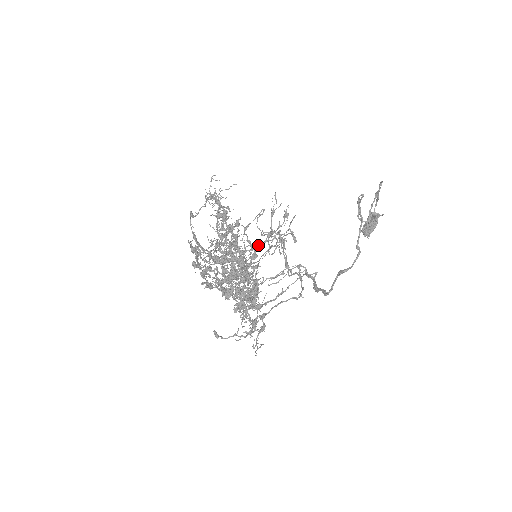
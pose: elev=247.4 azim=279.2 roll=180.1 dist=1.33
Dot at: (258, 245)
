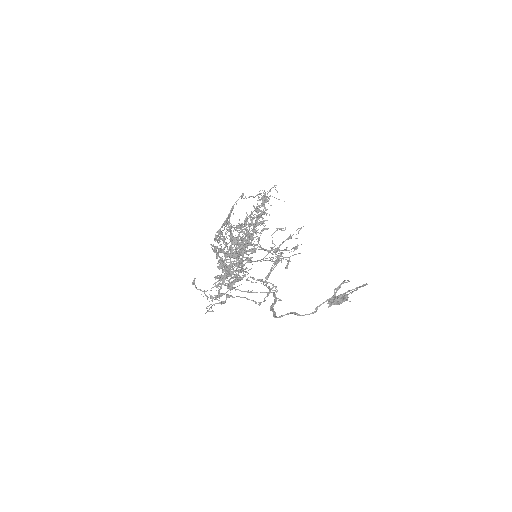
Dot at: (262, 248)
